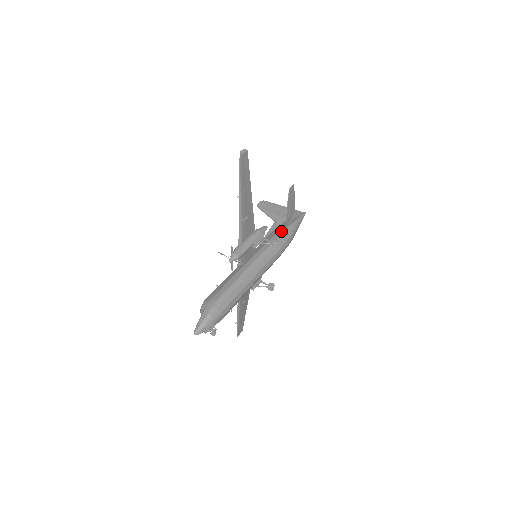
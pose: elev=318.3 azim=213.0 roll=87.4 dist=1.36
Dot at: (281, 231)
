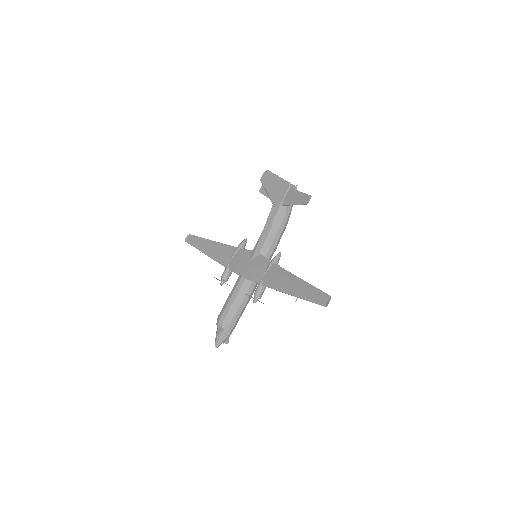
Dot at: (281, 231)
